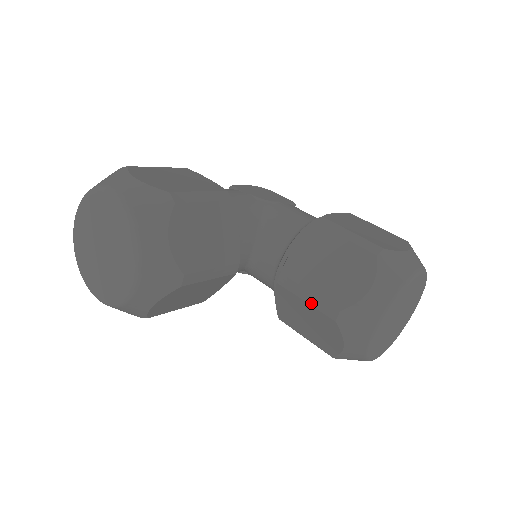
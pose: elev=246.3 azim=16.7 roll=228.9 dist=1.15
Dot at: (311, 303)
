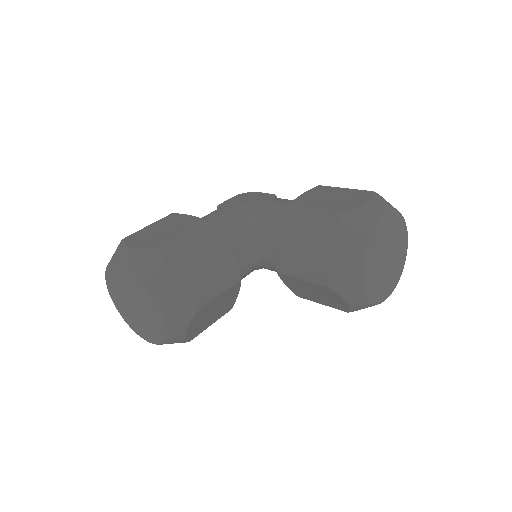
Dot at: (306, 280)
